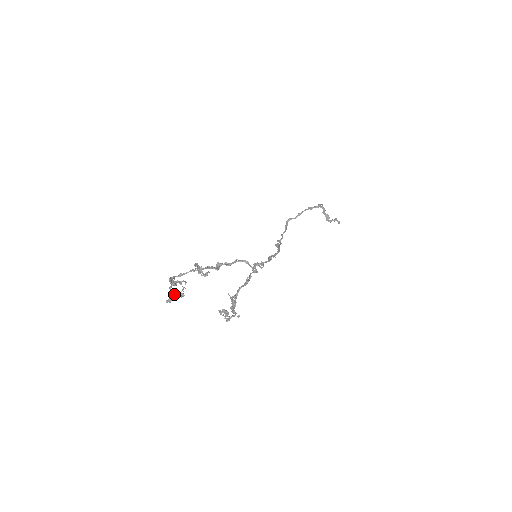
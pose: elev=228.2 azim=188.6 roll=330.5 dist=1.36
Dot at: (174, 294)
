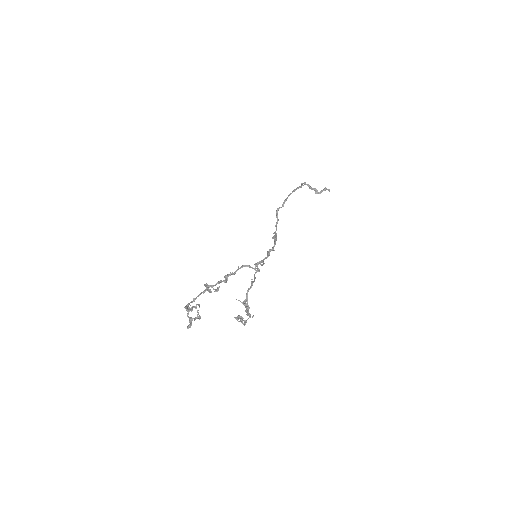
Dot at: (192, 319)
